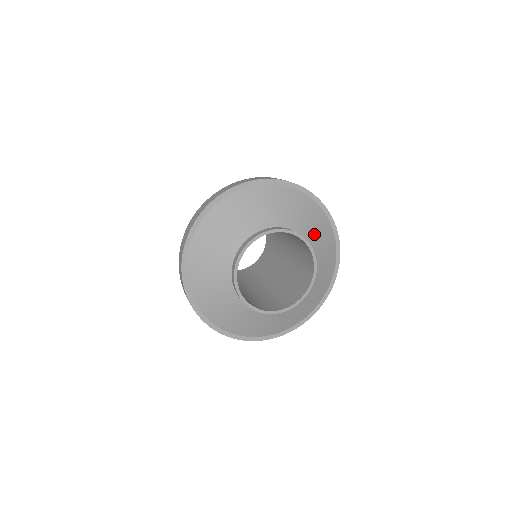
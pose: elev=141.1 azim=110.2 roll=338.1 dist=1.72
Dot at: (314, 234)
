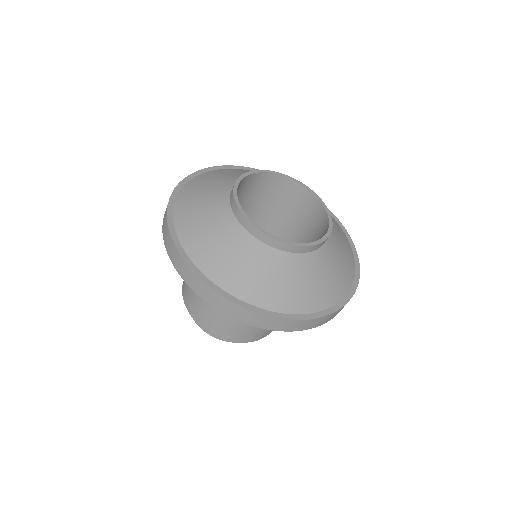
Dot at: occluded
